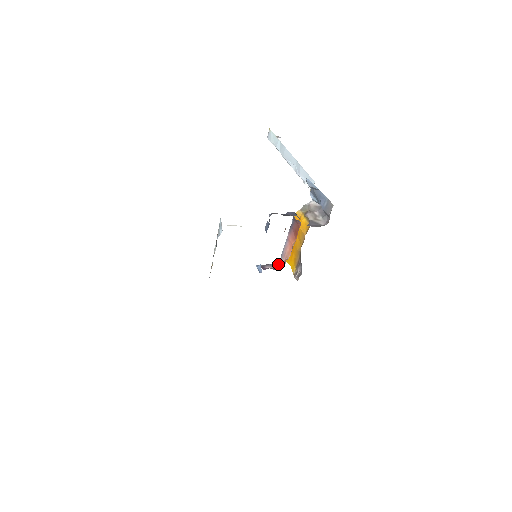
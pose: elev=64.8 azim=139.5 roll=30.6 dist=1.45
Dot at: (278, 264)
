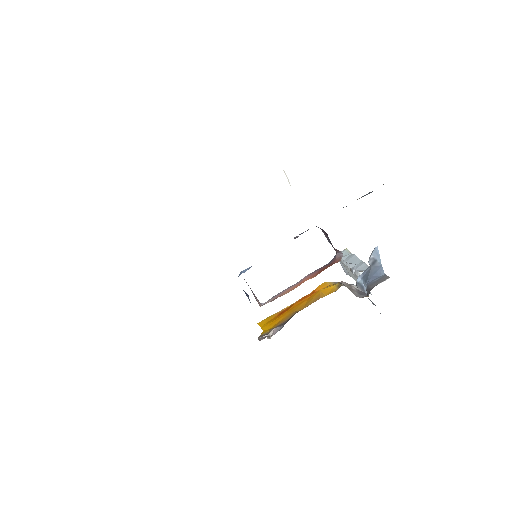
Dot at: occluded
